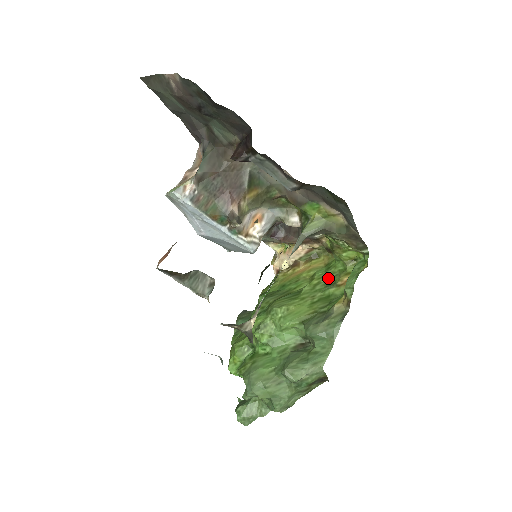
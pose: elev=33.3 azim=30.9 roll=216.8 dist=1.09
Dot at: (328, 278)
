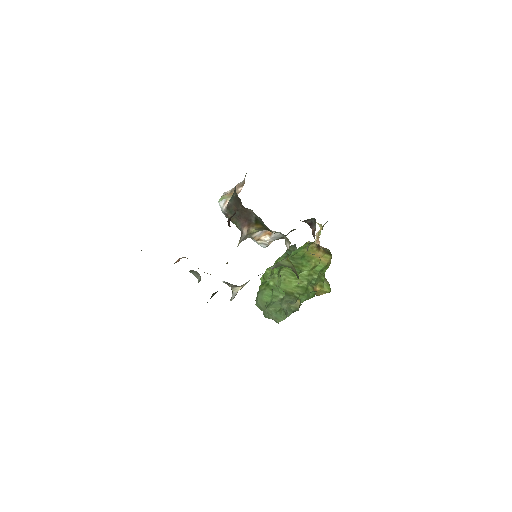
Dot at: (317, 277)
